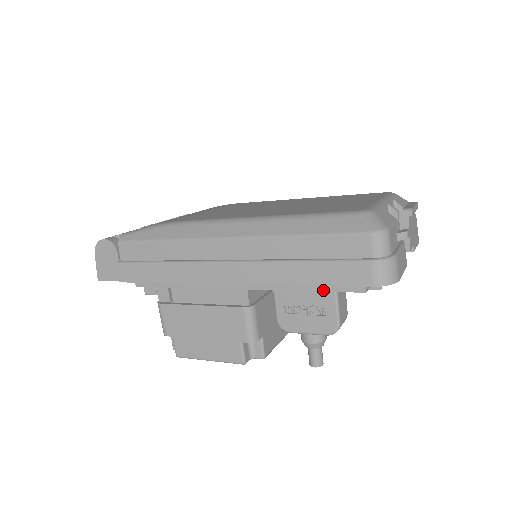
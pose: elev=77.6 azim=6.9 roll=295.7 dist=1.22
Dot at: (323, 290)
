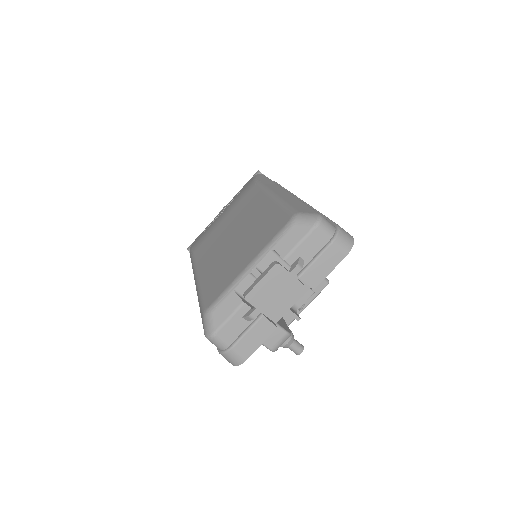
Dot at: occluded
